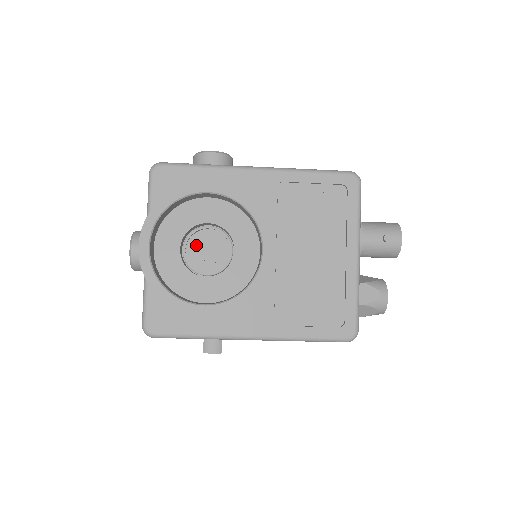
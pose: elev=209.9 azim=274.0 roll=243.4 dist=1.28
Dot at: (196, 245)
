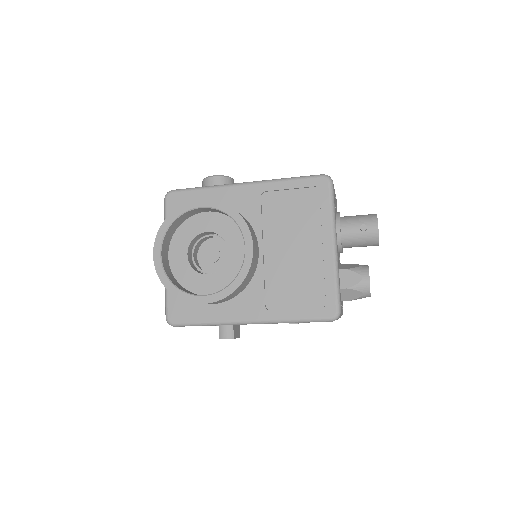
Dot at: occluded
